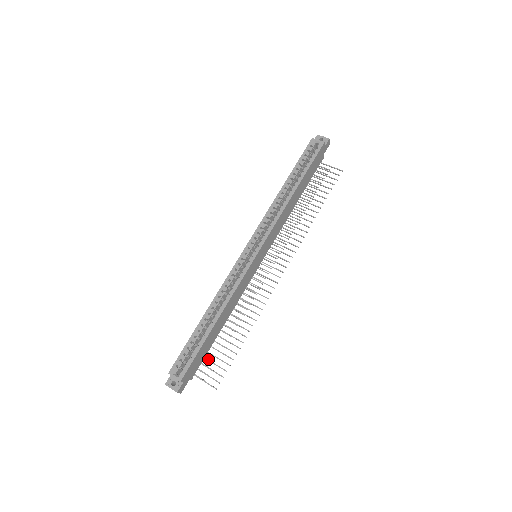
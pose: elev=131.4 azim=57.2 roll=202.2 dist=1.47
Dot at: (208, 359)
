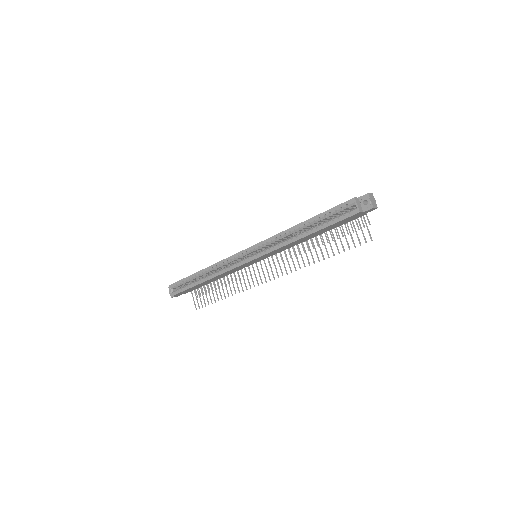
Dot at: (205, 287)
